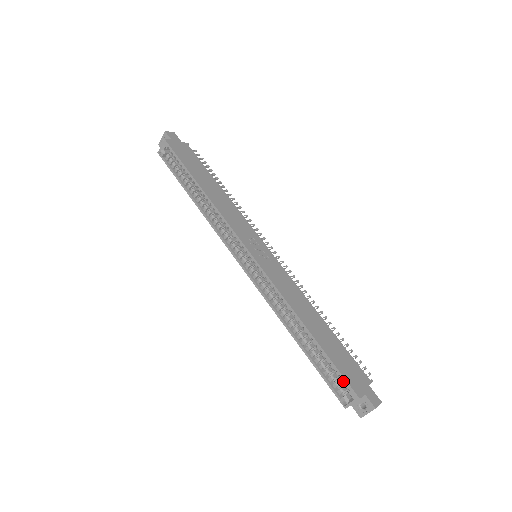
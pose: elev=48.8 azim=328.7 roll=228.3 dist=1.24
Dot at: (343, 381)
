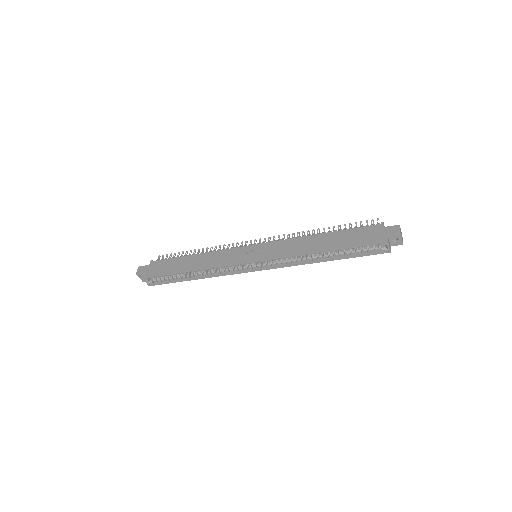
Dot at: (371, 245)
